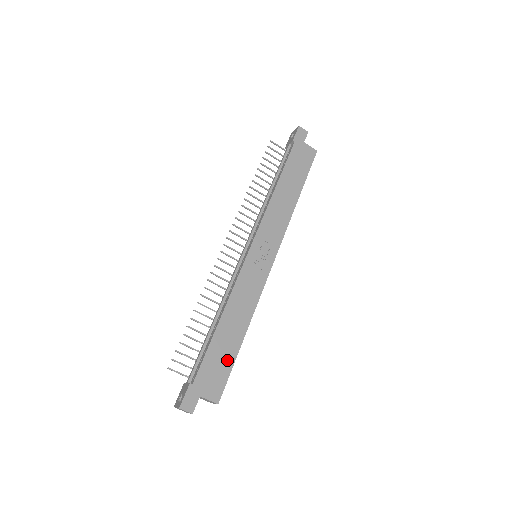
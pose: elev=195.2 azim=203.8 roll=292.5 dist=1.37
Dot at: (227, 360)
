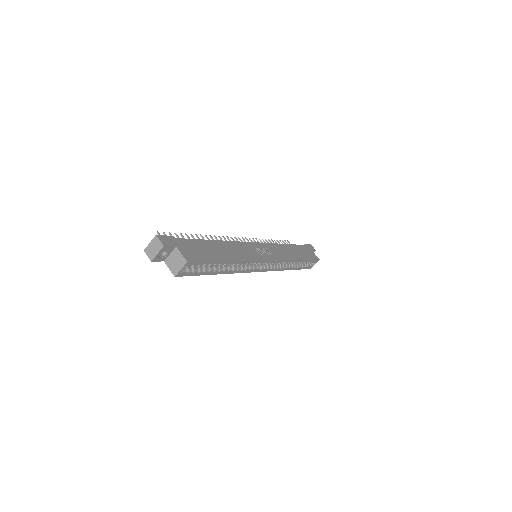
Dot at: (209, 256)
